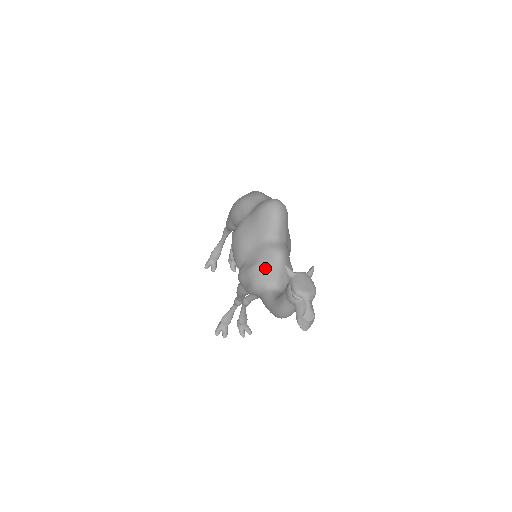
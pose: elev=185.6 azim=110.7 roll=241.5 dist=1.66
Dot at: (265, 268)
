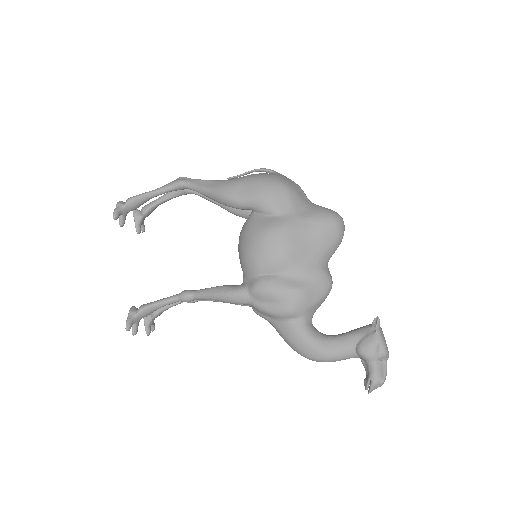
Dot at: (315, 296)
